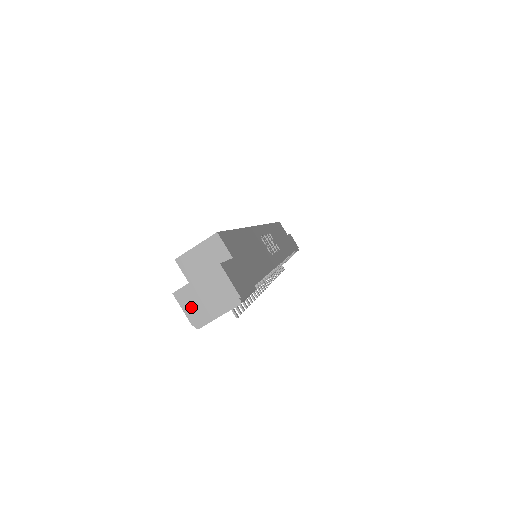
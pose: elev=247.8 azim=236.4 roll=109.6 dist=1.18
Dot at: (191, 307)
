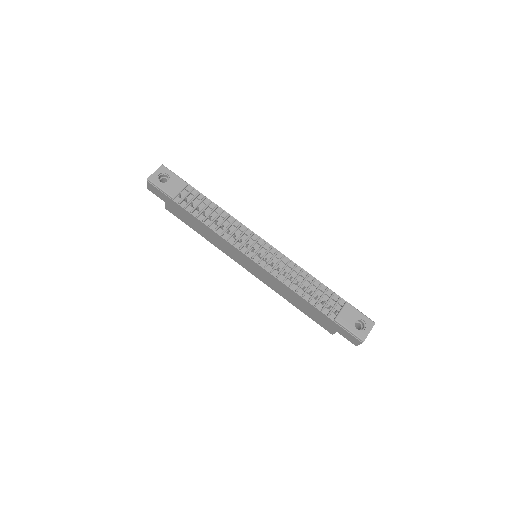
Dot at: occluded
